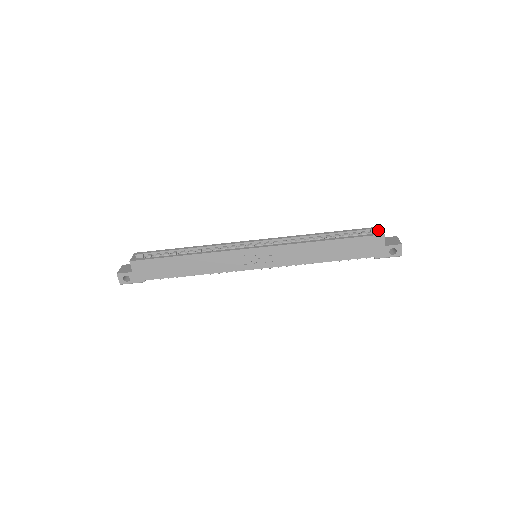
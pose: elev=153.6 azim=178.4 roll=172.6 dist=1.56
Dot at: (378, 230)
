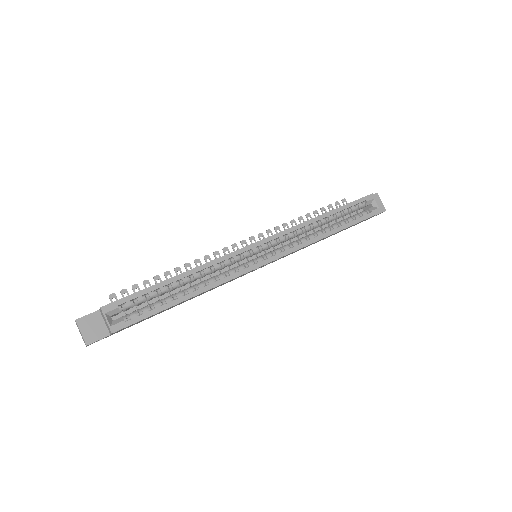
Dot at: (372, 201)
